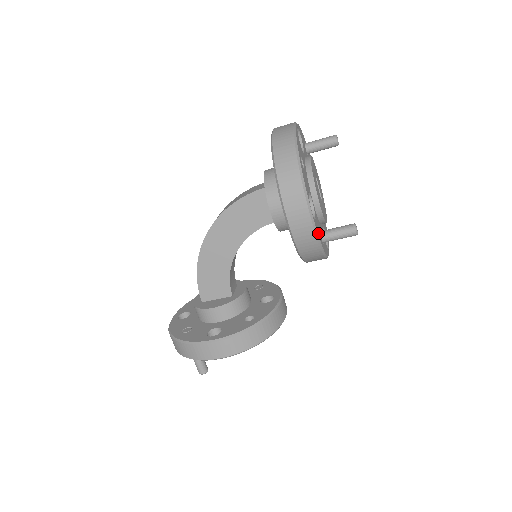
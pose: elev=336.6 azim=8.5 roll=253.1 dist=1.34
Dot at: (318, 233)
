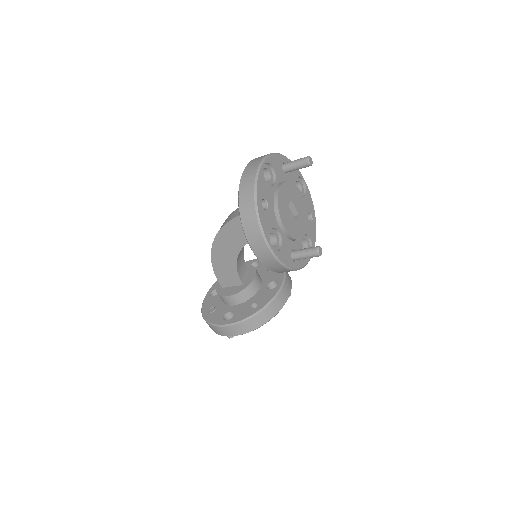
Dot at: (284, 260)
